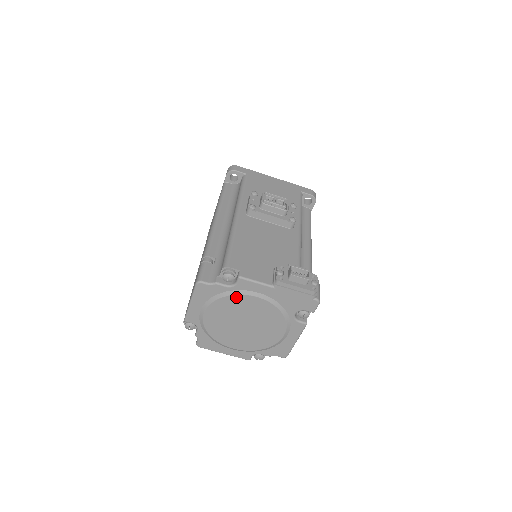
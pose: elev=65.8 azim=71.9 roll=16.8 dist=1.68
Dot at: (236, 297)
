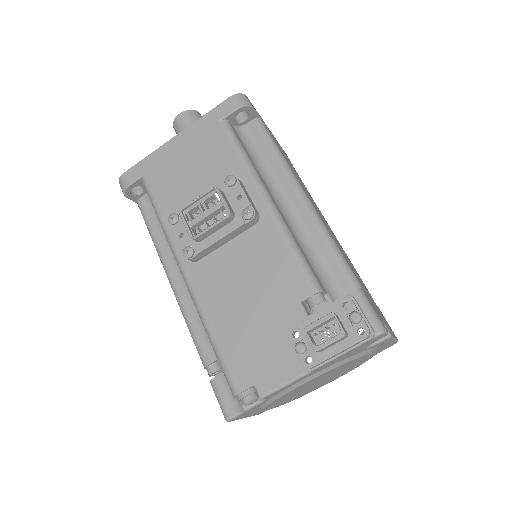
Dot at: (281, 397)
